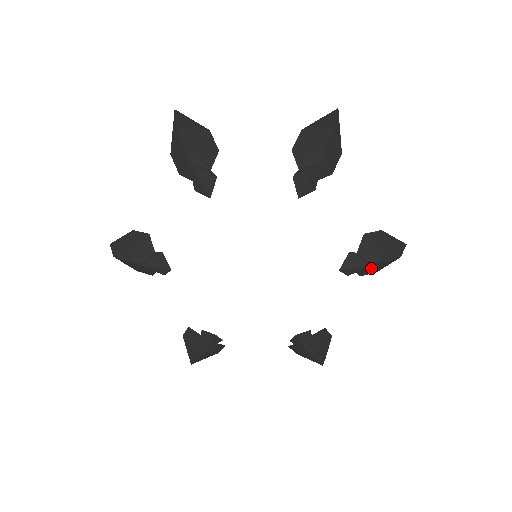
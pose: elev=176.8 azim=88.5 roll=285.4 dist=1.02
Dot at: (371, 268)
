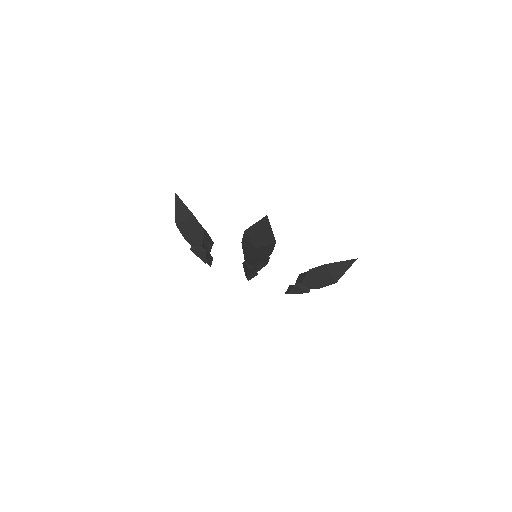
Dot at: occluded
